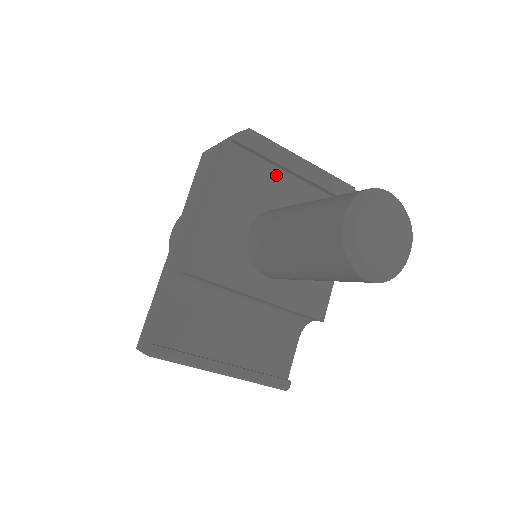
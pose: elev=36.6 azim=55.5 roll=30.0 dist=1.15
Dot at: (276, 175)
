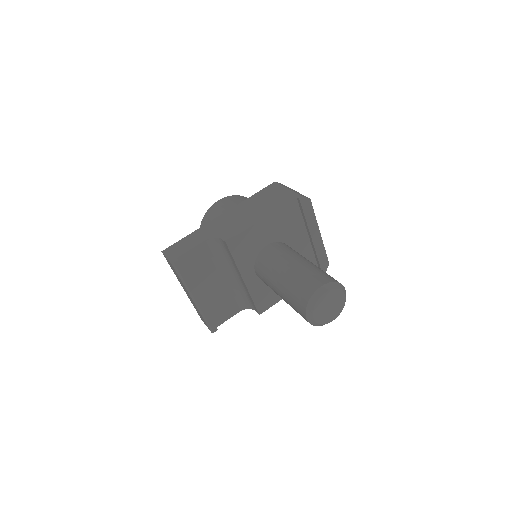
Dot at: (301, 229)
